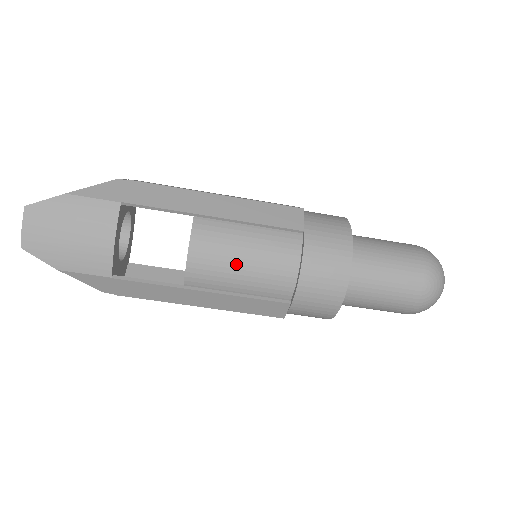
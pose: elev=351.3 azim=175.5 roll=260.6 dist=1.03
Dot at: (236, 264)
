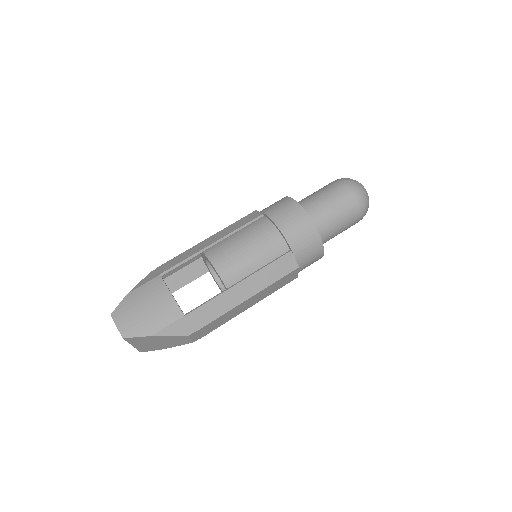
Dot at: (242, 251)
